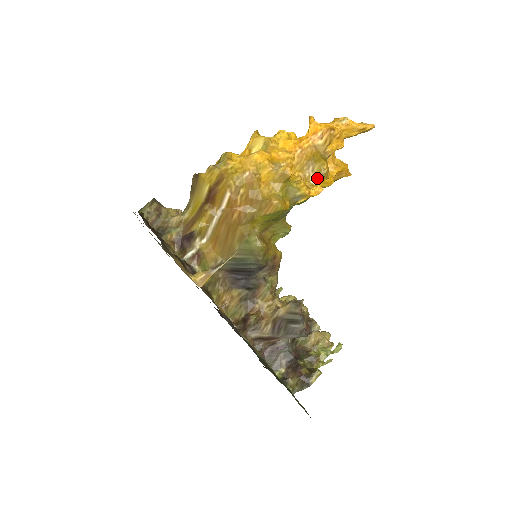
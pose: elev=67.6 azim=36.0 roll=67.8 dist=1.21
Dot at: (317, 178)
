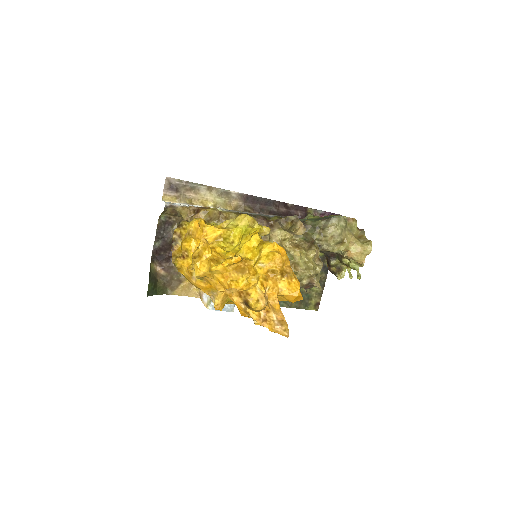
Dot at: occluded
